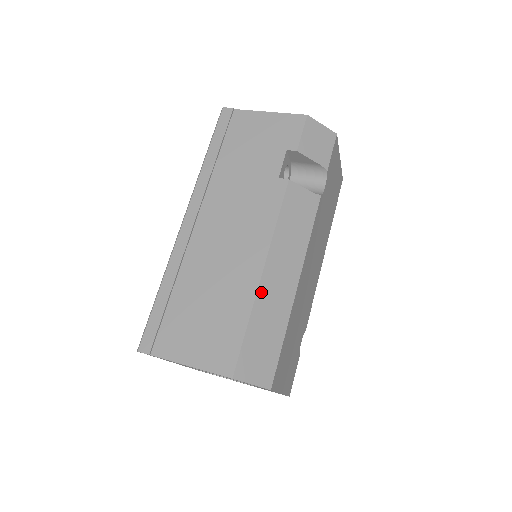
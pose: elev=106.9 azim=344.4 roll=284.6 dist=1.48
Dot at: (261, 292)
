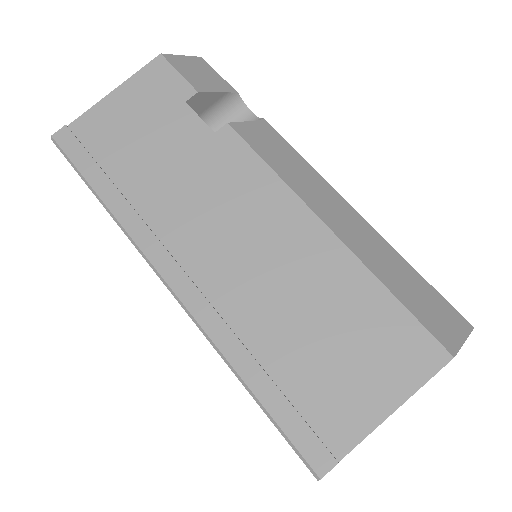
Dot at: (353, 248)
